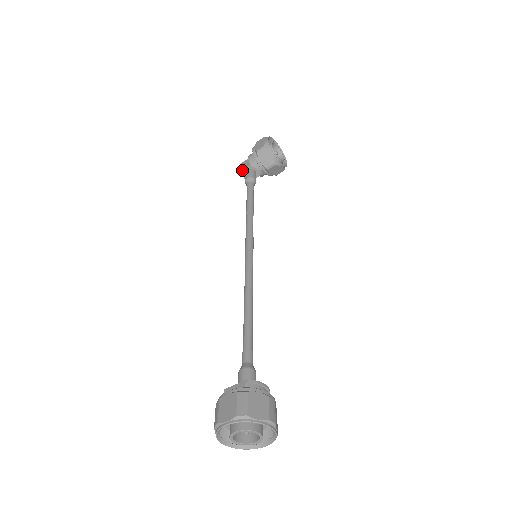
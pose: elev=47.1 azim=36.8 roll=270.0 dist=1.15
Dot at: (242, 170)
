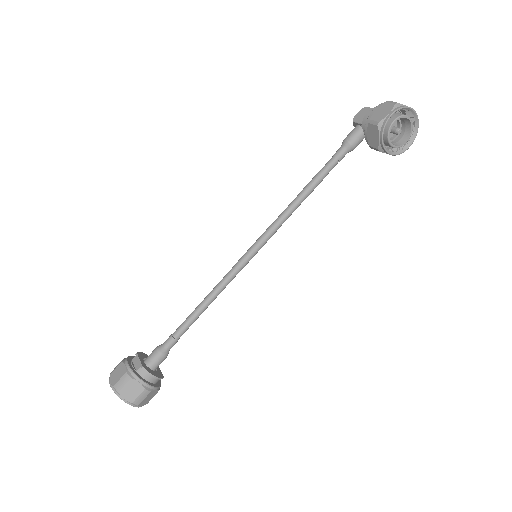
Dot at: (354, 121)
